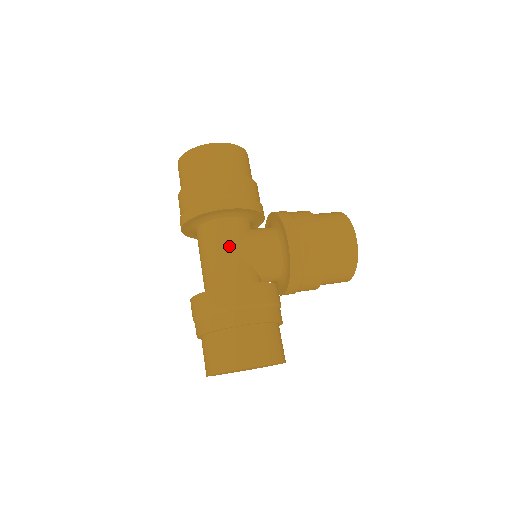
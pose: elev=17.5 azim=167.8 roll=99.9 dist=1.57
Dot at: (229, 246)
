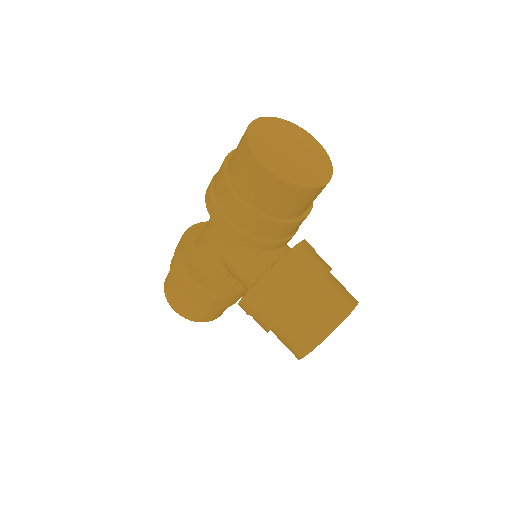
Dot at: (215, 241)
